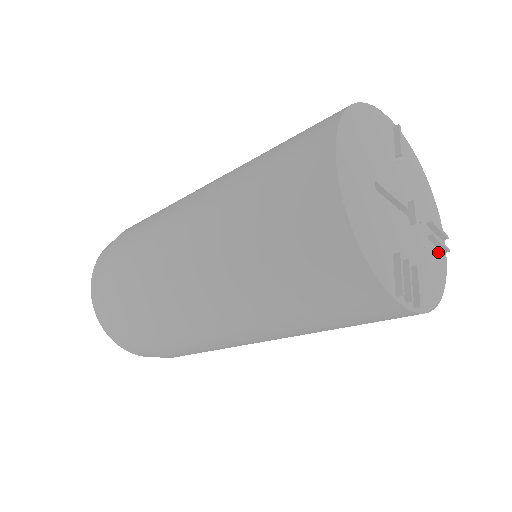
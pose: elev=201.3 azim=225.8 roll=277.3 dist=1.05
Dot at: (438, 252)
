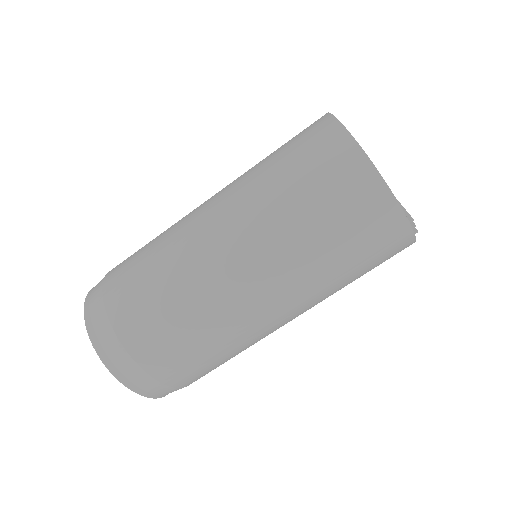
Dot at: occluded
